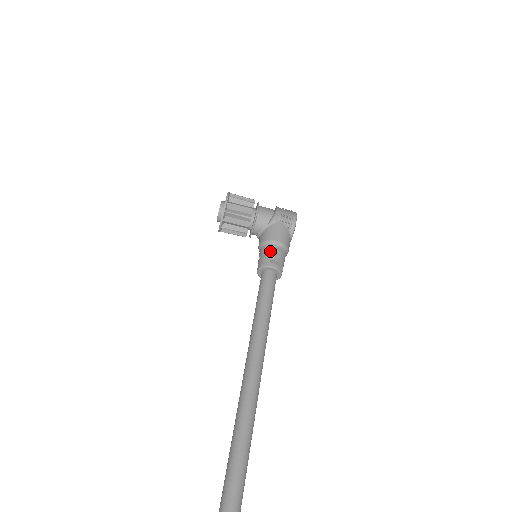
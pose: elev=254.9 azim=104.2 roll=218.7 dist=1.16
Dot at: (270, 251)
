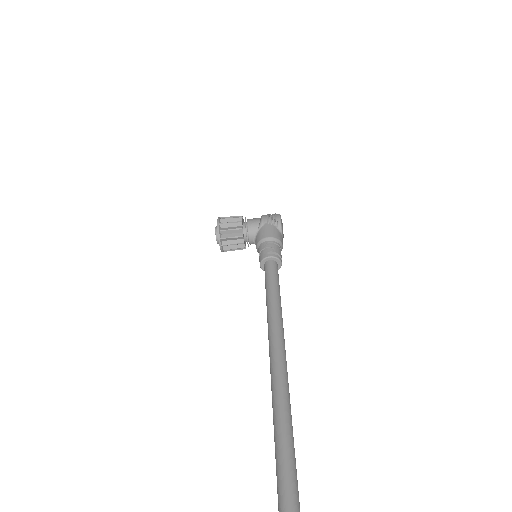
Dot at: (265, 246)
